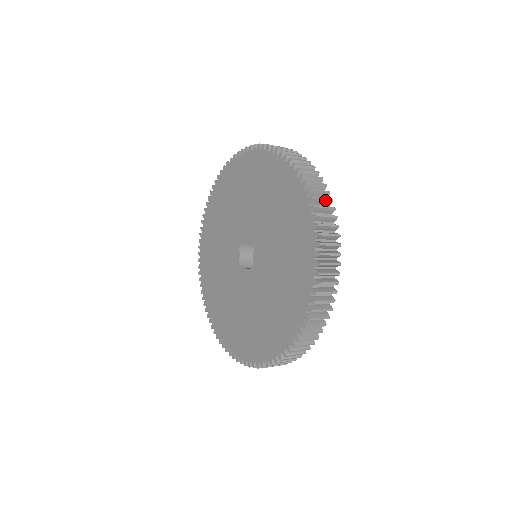
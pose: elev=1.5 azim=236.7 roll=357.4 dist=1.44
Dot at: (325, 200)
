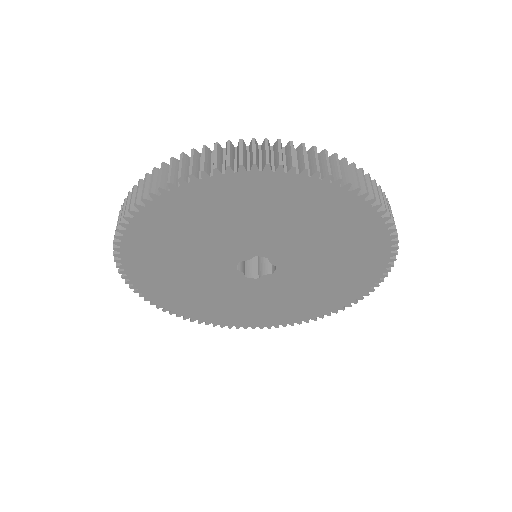
Dot at: (348, 168)
